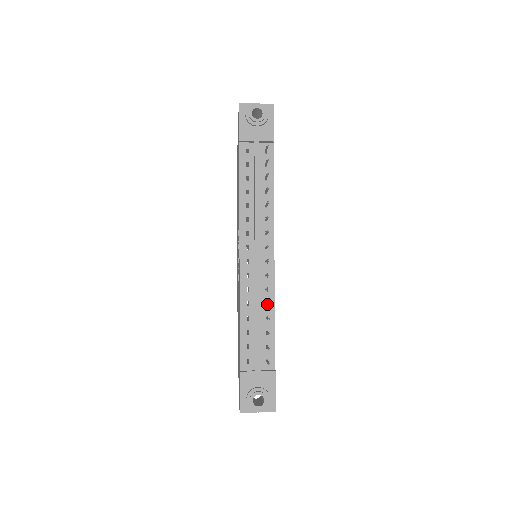
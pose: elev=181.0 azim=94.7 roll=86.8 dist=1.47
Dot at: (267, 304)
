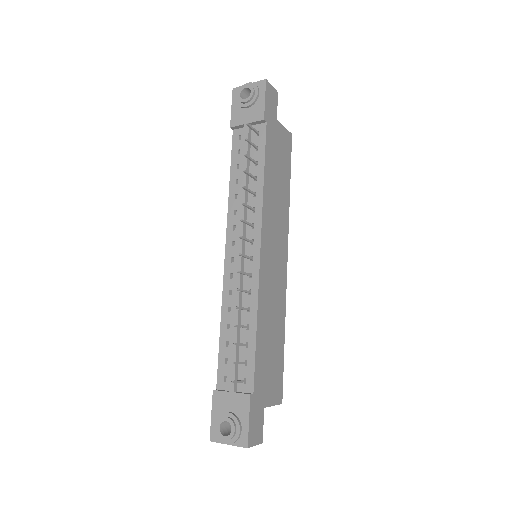
Dot at: (237, 307)
